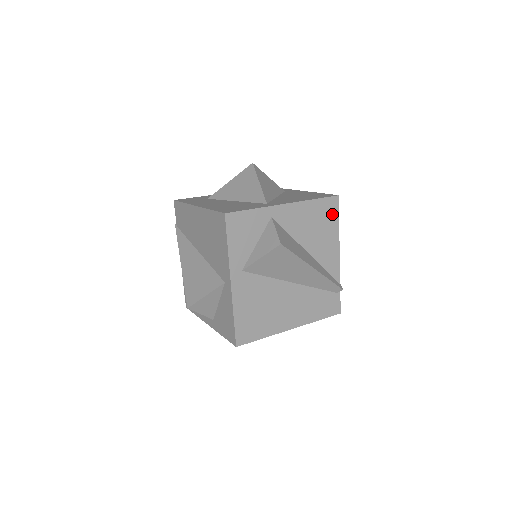
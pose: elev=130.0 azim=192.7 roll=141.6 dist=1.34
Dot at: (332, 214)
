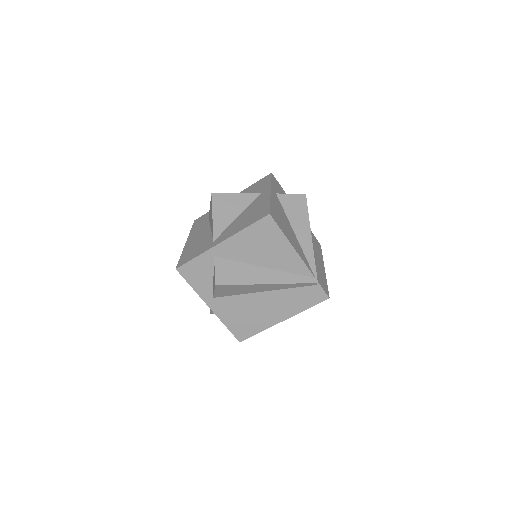
Dot at: (272, 230)
